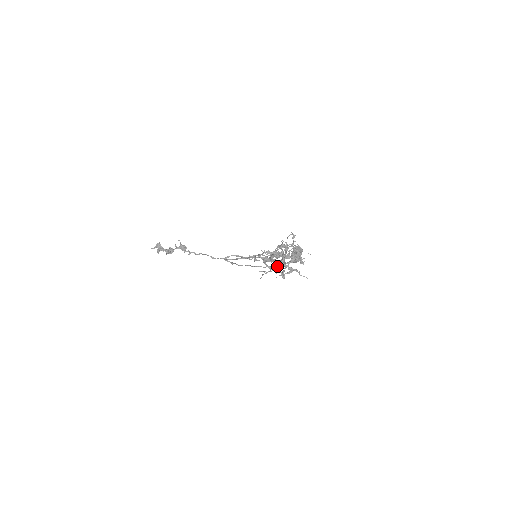
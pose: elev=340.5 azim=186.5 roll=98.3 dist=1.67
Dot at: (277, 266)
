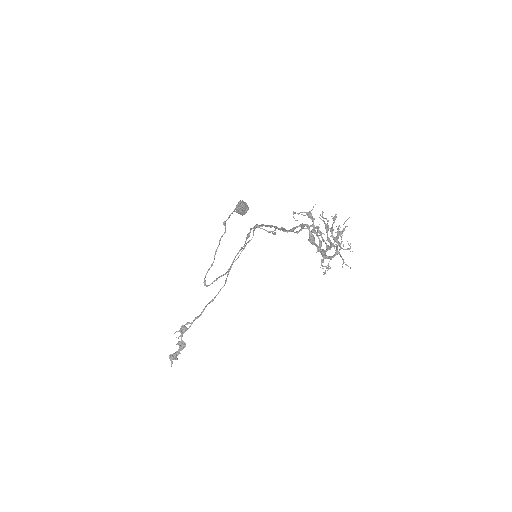
Dot at: (340, 247)
